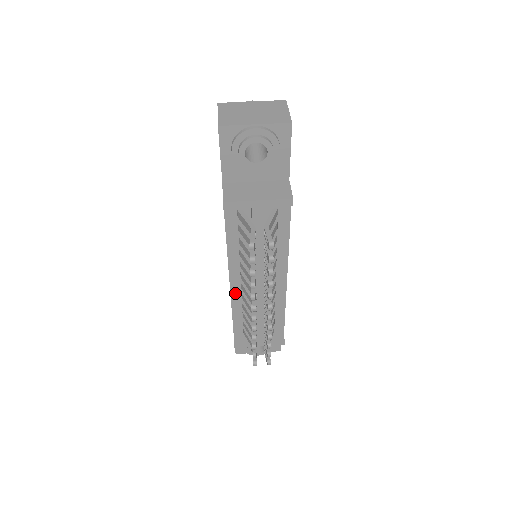
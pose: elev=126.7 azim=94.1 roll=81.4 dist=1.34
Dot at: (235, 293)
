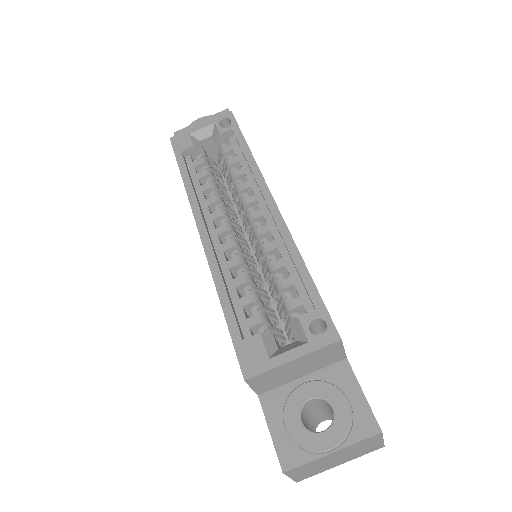
Dot at: occluded
